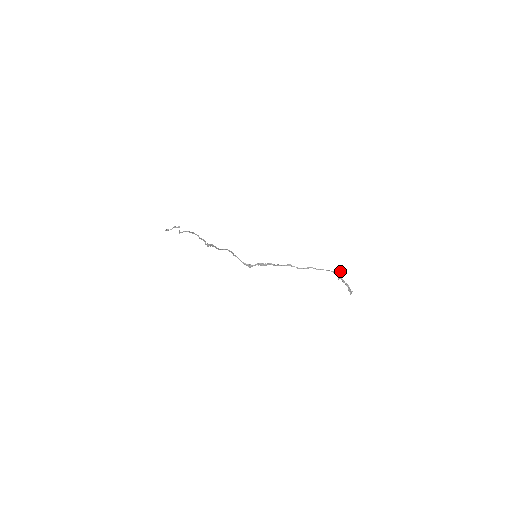
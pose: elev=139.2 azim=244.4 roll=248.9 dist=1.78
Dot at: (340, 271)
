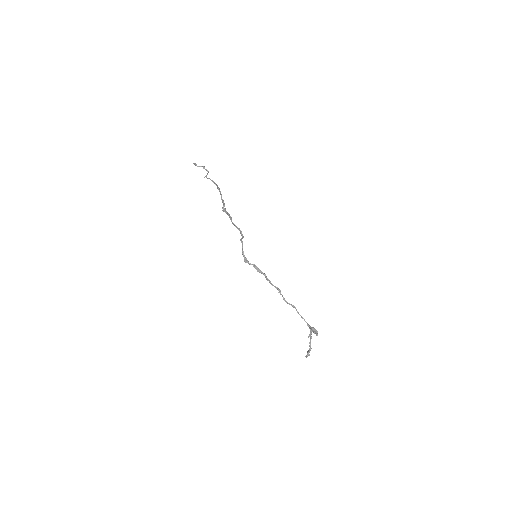
Dot at: (316, 331)
